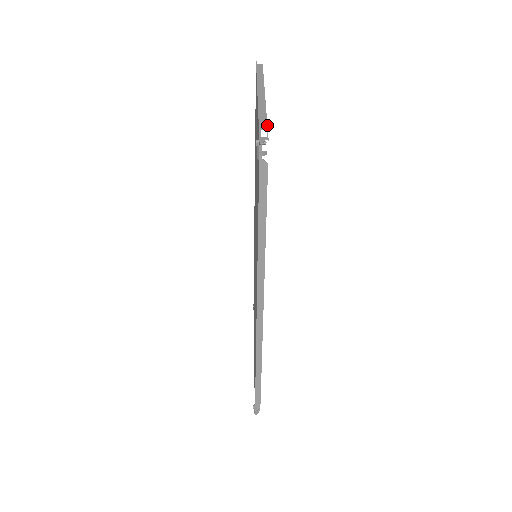
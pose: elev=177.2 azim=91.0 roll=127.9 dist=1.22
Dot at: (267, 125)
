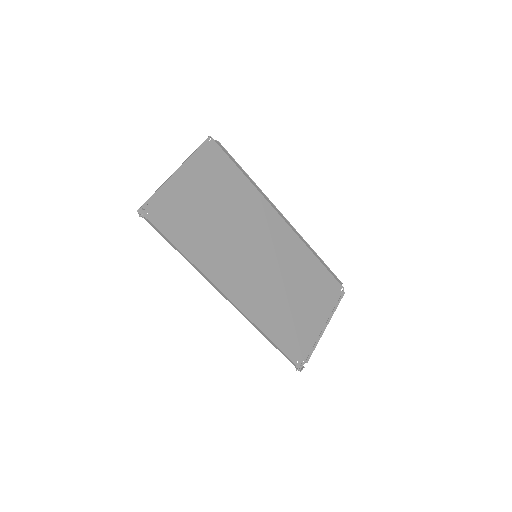
Dot at: (151, 196)
